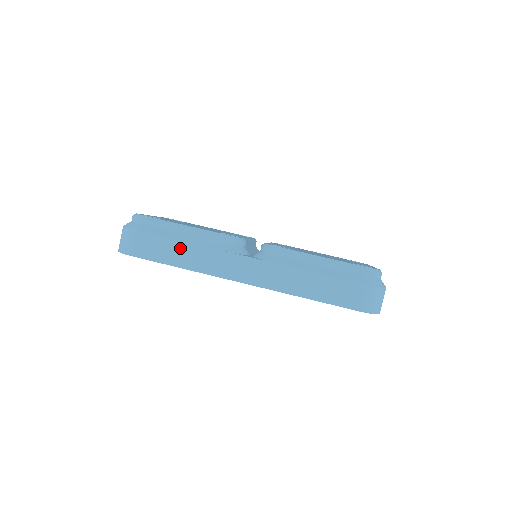
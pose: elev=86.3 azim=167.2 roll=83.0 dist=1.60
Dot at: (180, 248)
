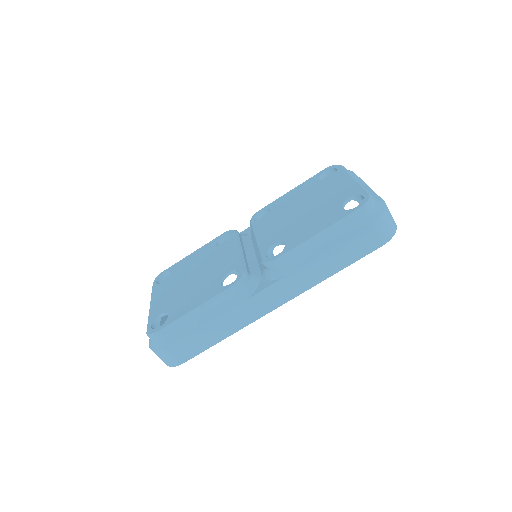
Dot at: (210, 329)
